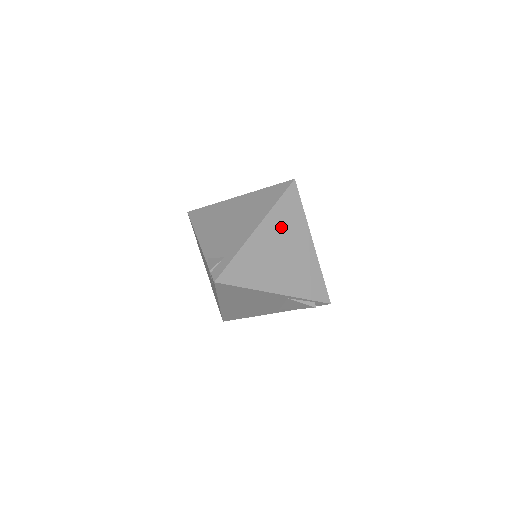
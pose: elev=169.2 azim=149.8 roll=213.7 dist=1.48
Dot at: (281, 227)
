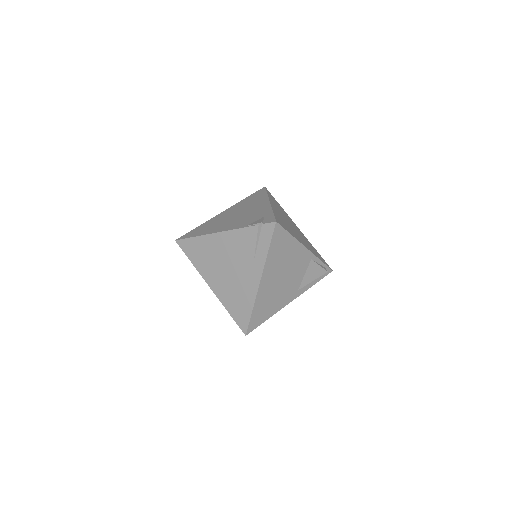
Dot at: (279, 209)
